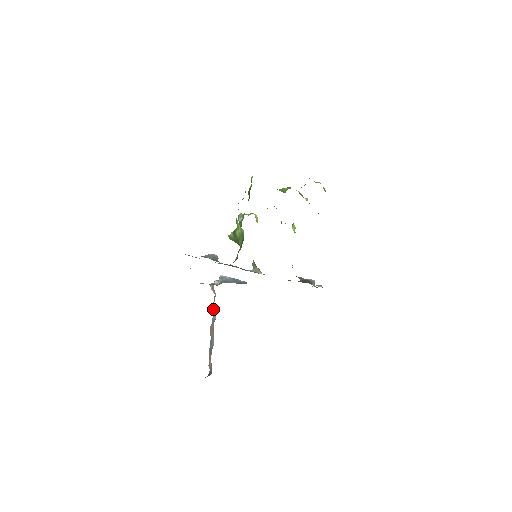
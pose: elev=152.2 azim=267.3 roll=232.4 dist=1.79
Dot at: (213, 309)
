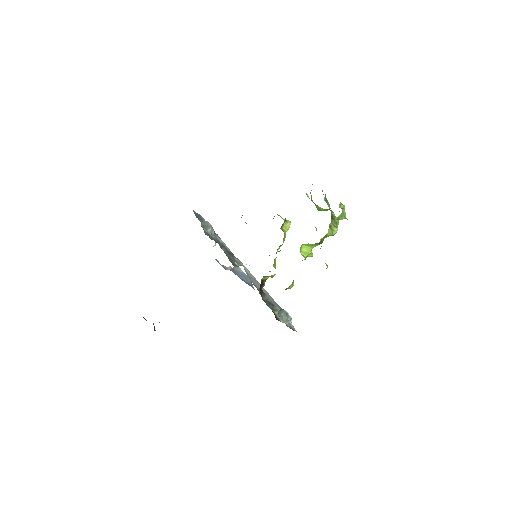
Dot at: occluded
